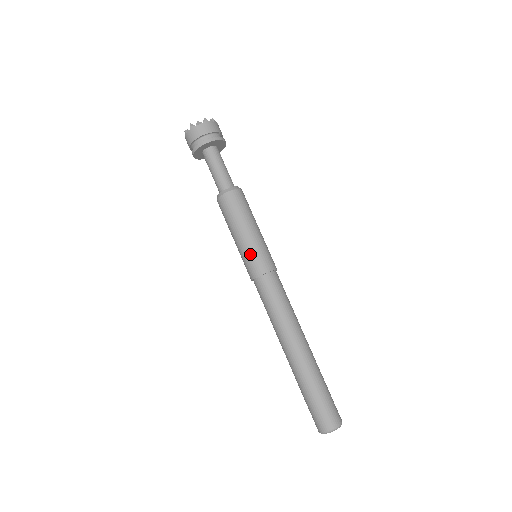
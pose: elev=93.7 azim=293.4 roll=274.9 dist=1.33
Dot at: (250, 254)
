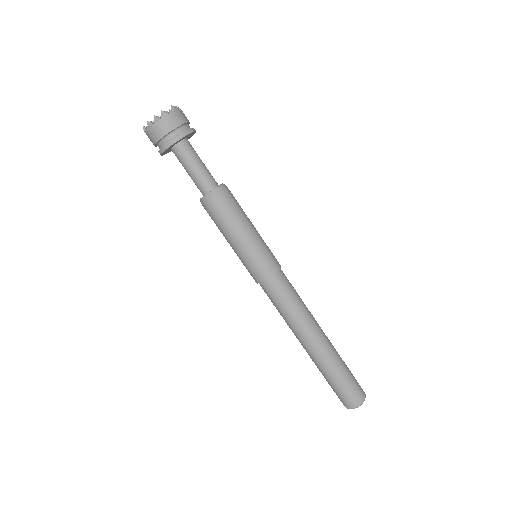
Dot at: (249, 261)
